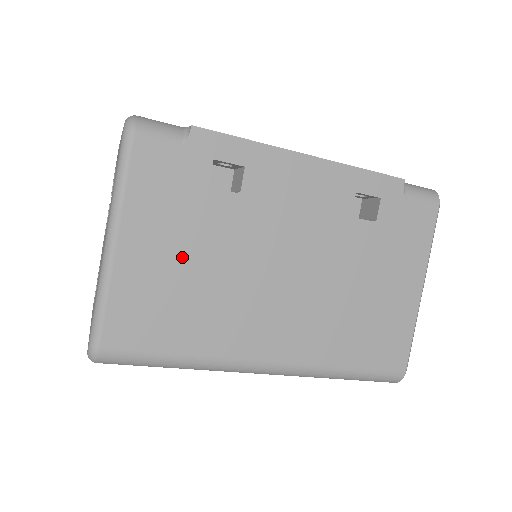
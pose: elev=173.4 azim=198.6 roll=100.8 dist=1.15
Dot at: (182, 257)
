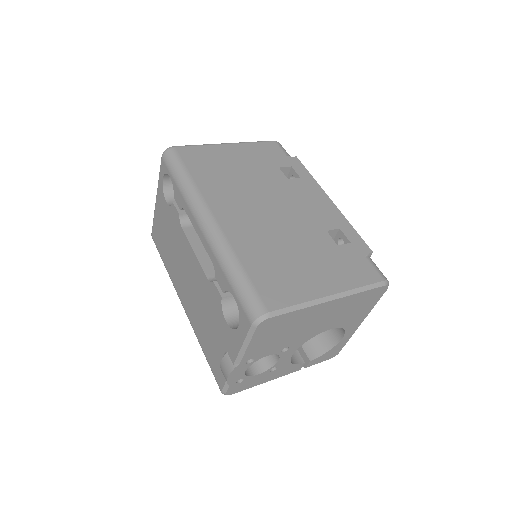
Dot at: (240, 166)
